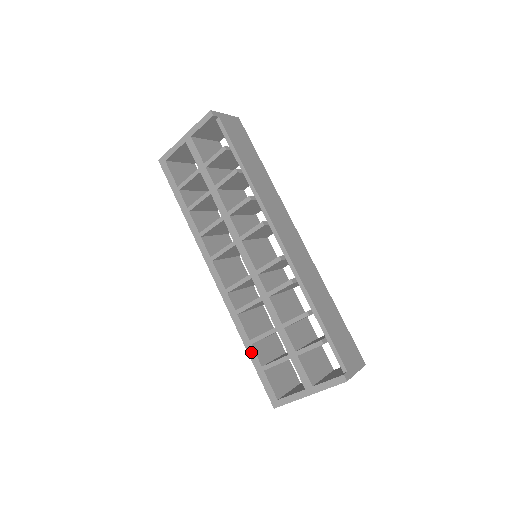
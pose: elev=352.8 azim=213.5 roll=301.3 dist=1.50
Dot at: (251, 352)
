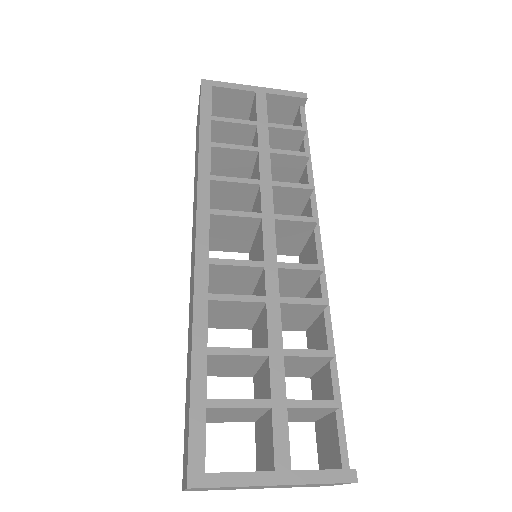
Dot at: (199, 366)
